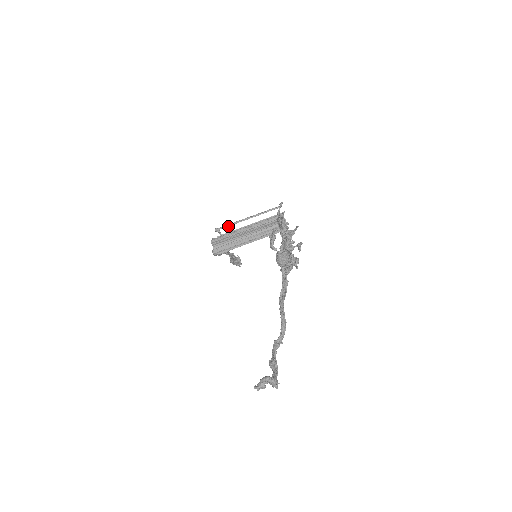
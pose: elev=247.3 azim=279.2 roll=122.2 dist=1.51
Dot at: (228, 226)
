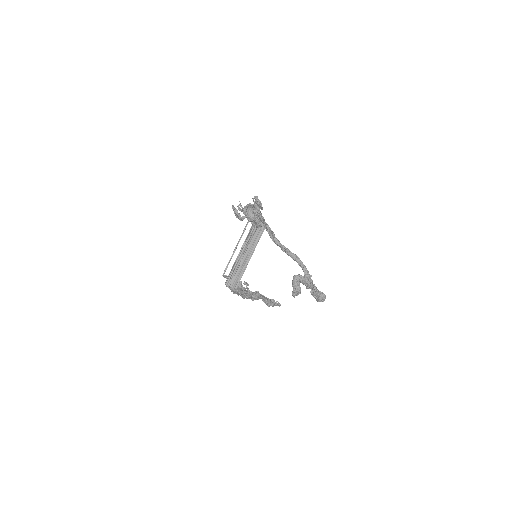
Dot at: (228, 264)
